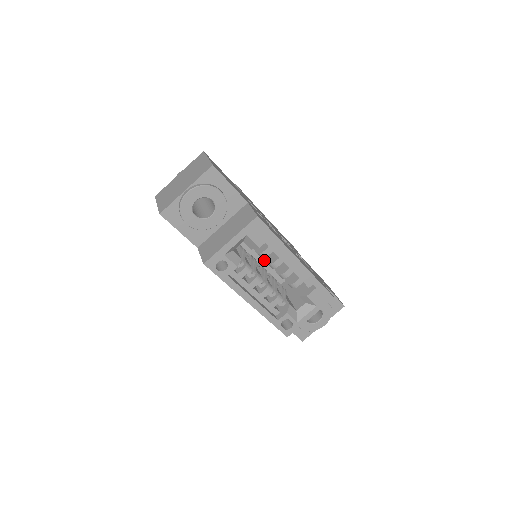
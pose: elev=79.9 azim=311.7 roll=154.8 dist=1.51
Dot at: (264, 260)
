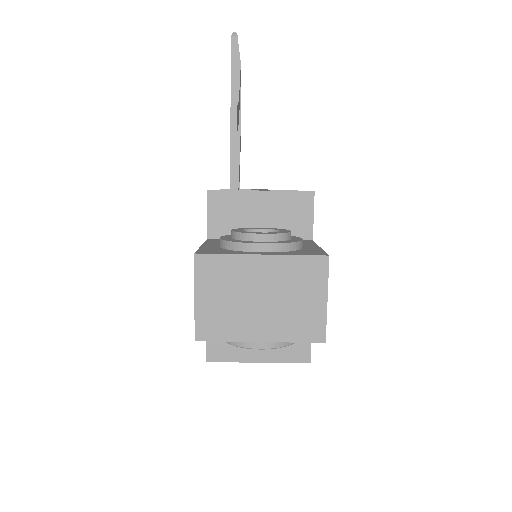
Dot at: occluded
